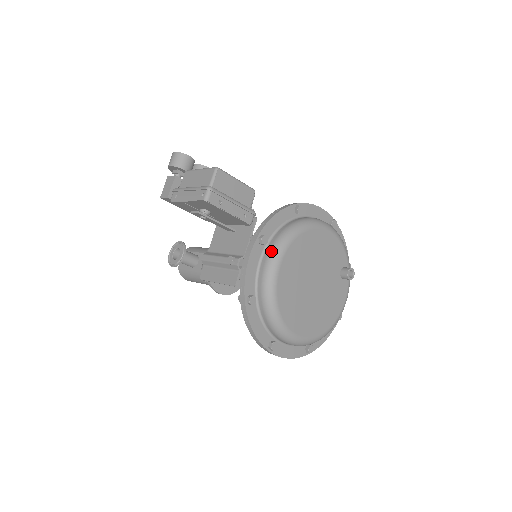
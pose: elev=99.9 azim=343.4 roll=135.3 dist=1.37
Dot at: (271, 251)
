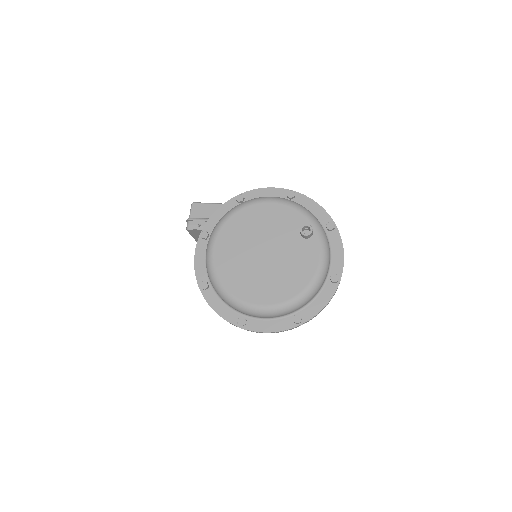
Dot at: occluded
